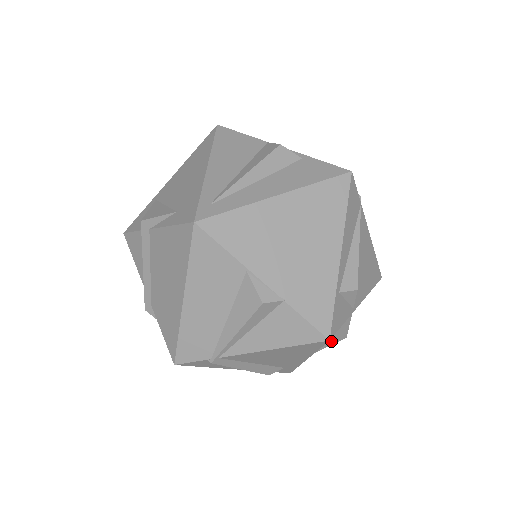
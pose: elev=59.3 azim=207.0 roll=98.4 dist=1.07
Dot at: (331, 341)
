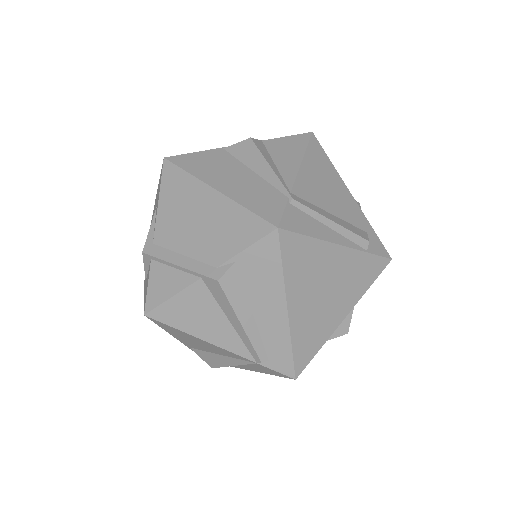
Dot at: occluded
